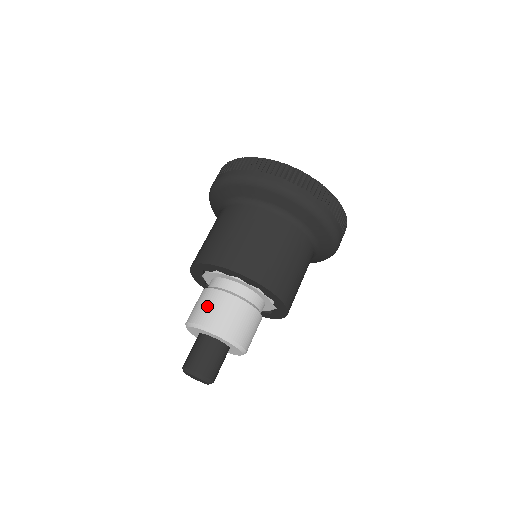
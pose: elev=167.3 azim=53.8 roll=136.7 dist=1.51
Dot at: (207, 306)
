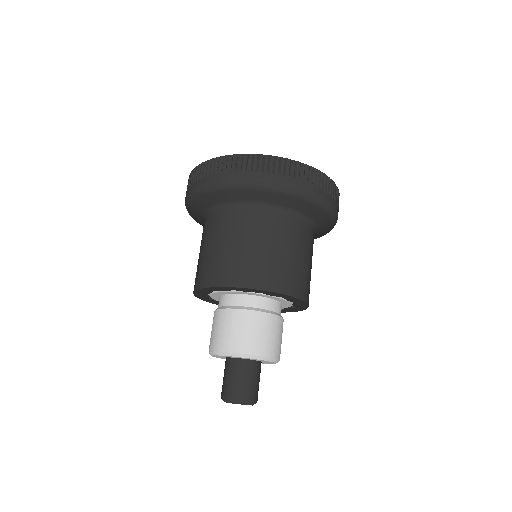
Dot at: (234, 330)
